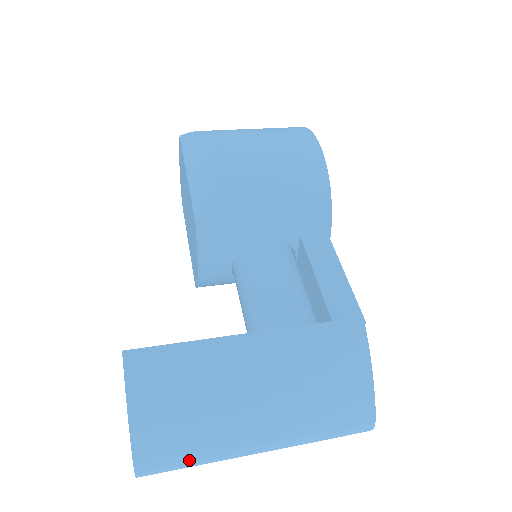
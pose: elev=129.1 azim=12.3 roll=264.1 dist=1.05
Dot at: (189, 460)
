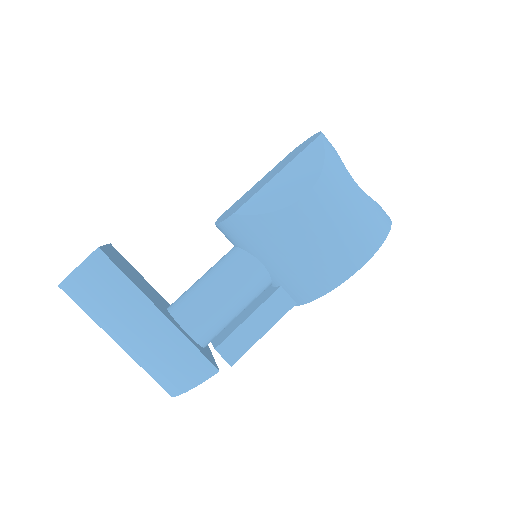
Dot at: (83, 310)
